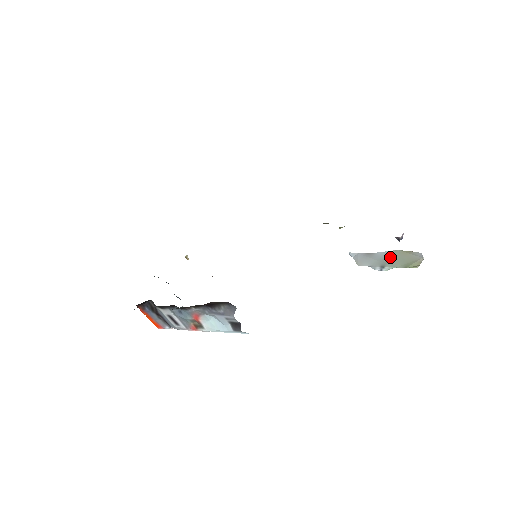
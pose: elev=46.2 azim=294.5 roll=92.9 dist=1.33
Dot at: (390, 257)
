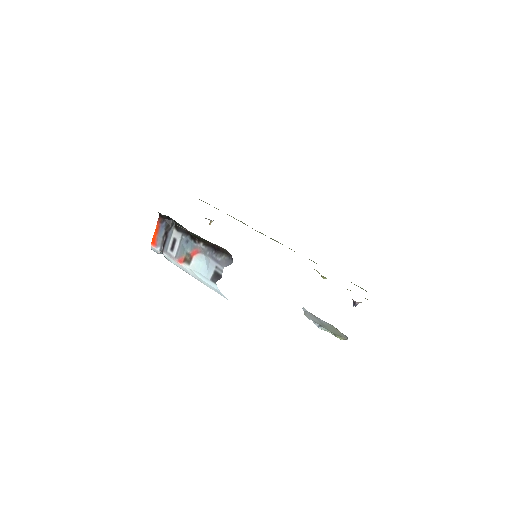
Dot at: (328, 325)
